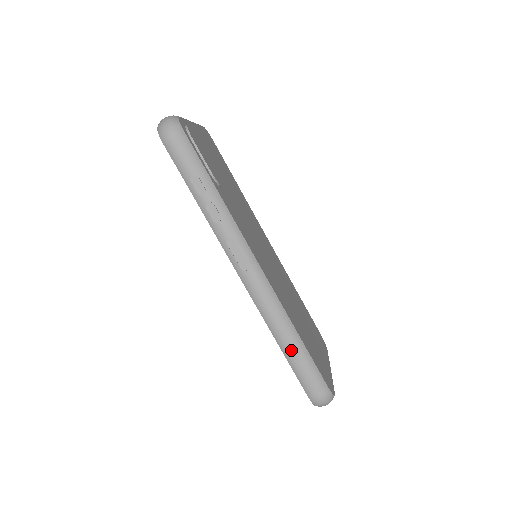
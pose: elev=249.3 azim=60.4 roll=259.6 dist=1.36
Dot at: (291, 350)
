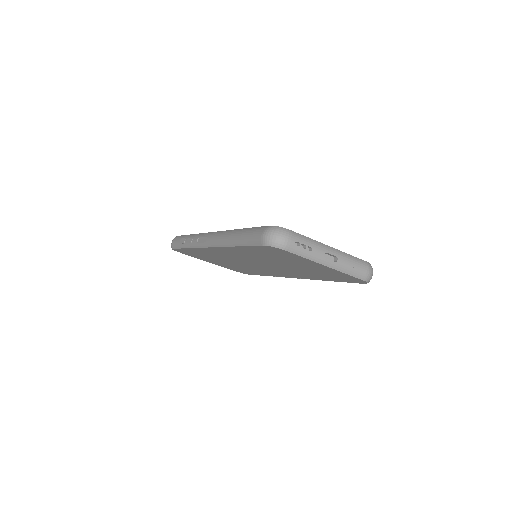
Dot at: (238, 238)
